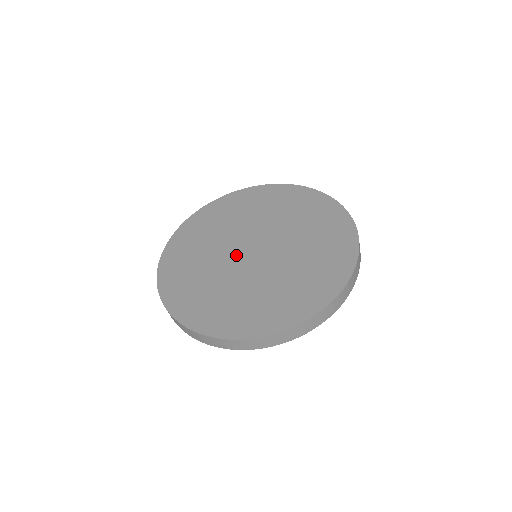
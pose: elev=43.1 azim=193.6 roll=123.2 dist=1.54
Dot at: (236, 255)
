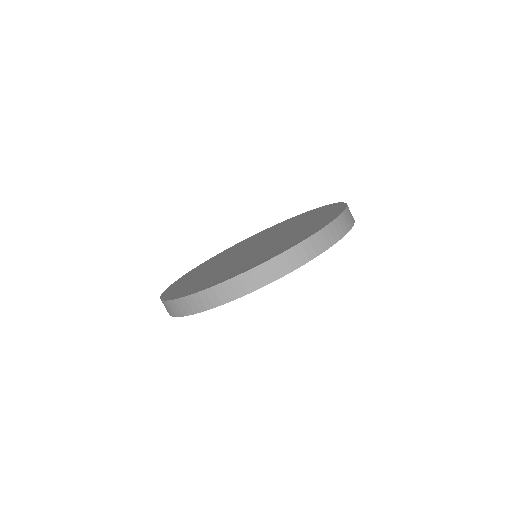
Dot at: (238, 256)
